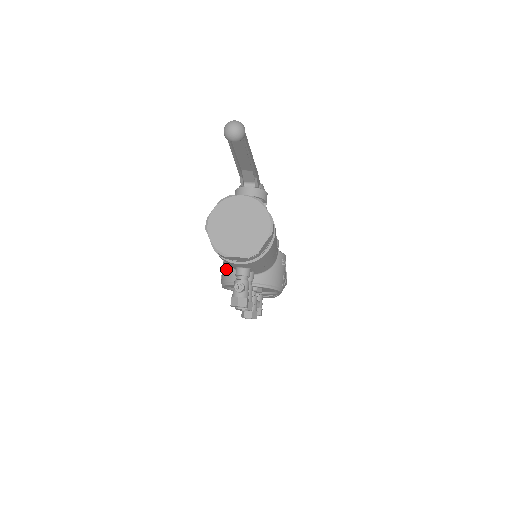
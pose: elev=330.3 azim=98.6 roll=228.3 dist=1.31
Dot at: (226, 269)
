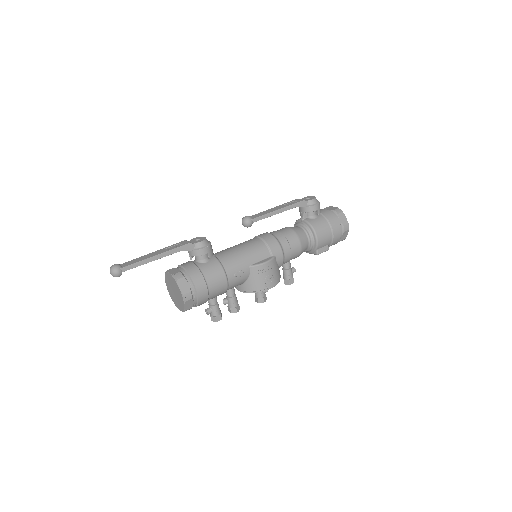
Dot at: occluded
